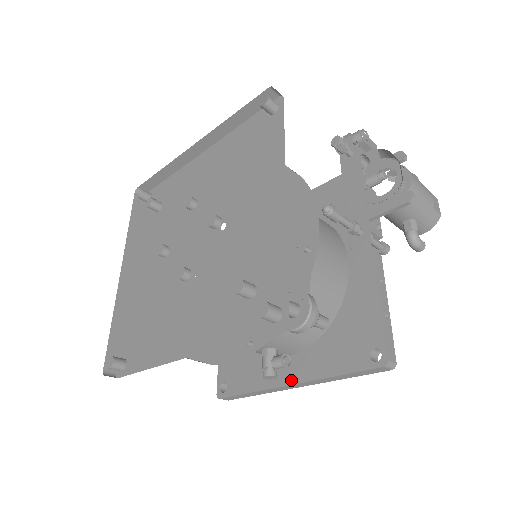
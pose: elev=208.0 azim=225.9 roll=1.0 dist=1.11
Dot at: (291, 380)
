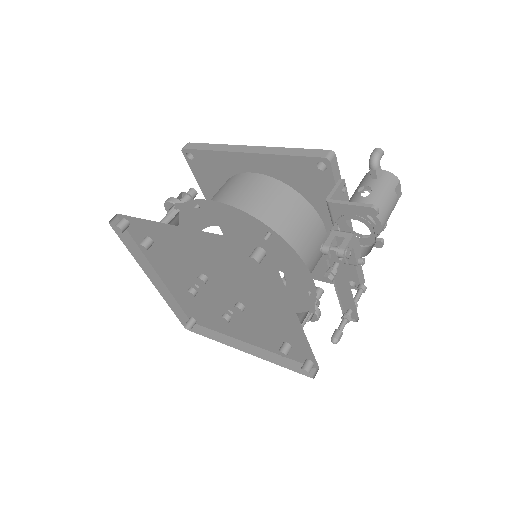
Dot at: occluded
